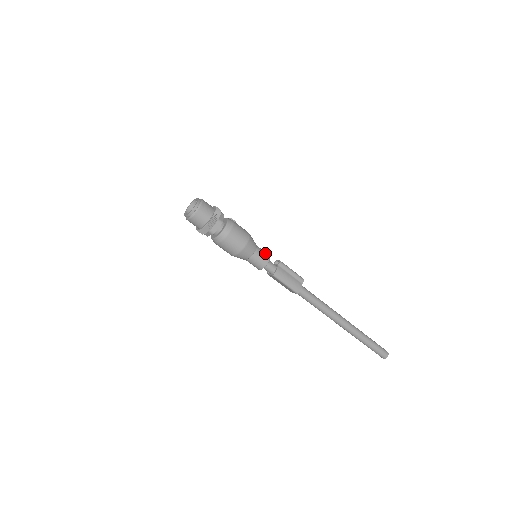
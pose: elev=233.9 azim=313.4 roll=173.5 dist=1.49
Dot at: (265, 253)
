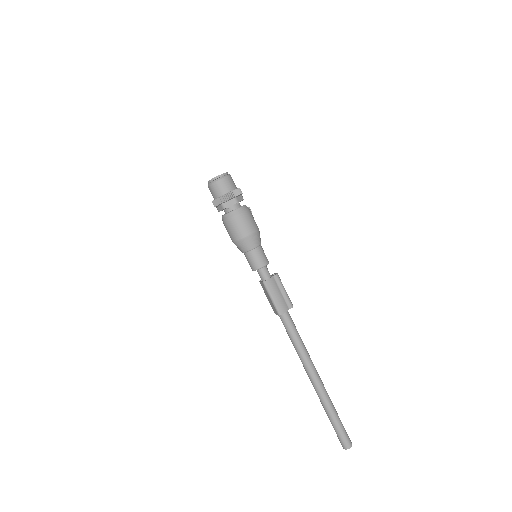
Dot at: (266, 257)
